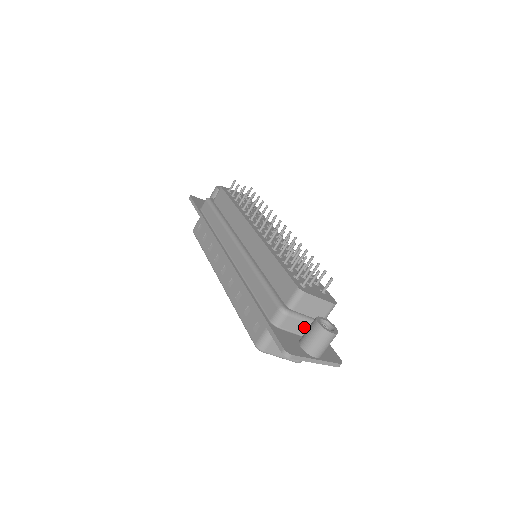
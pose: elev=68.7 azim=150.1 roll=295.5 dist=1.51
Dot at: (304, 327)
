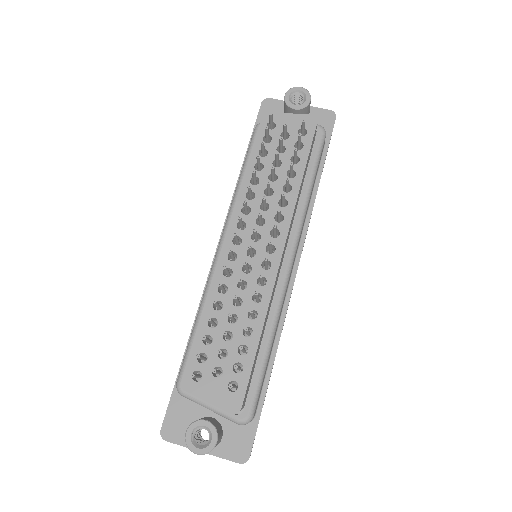
Dot at: occluded
